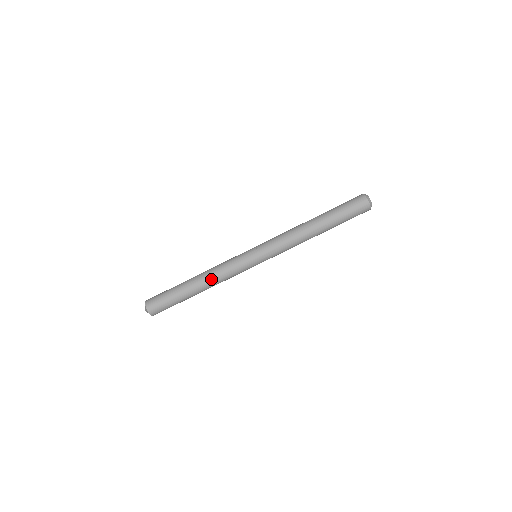
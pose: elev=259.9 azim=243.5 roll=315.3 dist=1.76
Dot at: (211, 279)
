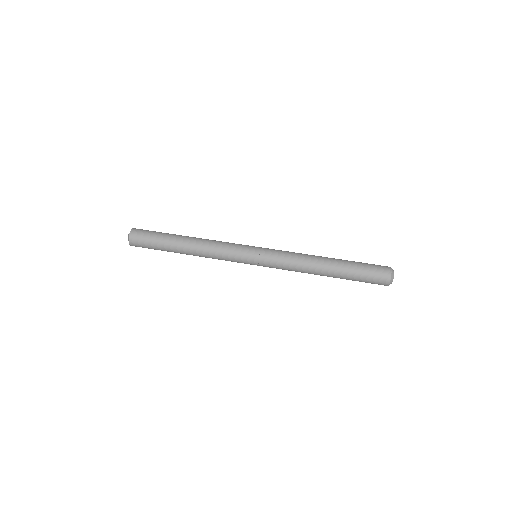
Dot at: (202, 249)
